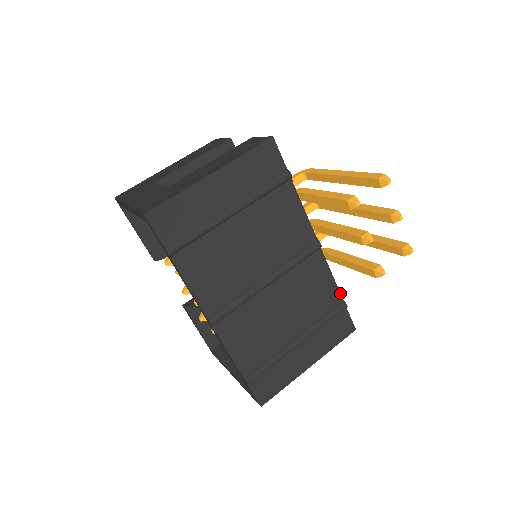
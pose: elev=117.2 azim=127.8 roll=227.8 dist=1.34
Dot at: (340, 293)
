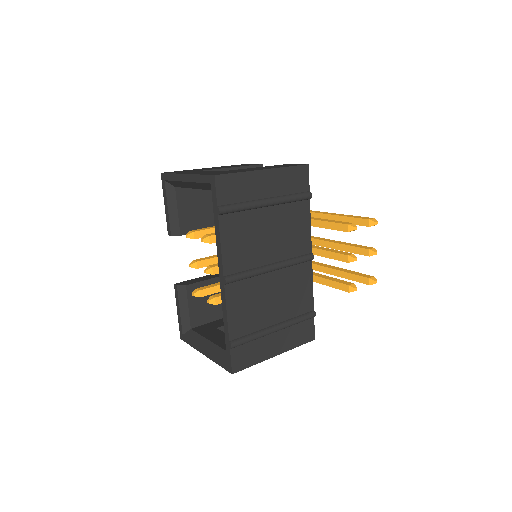
Dot at: (313, 303)
